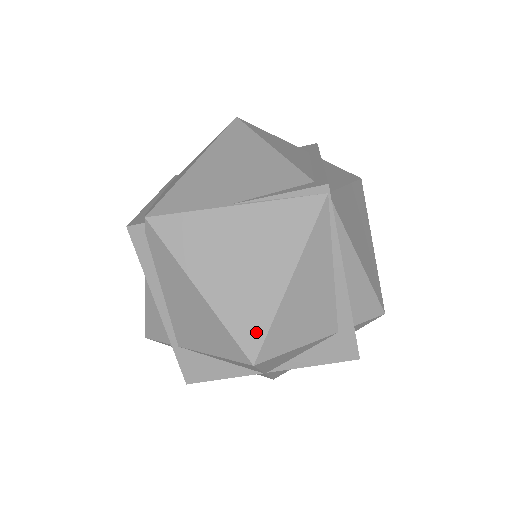
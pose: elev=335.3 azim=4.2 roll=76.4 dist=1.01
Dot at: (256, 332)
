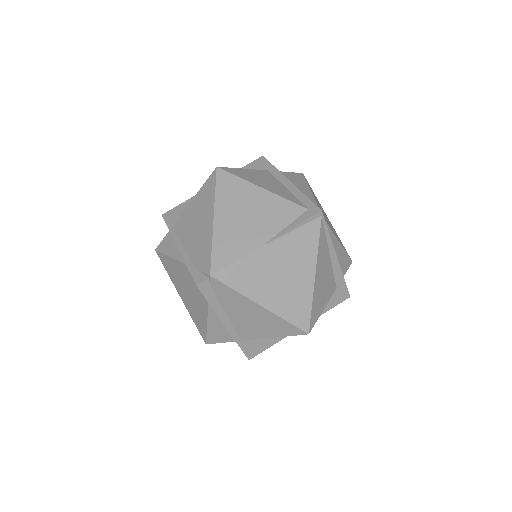
Dot at: (304, 315)
